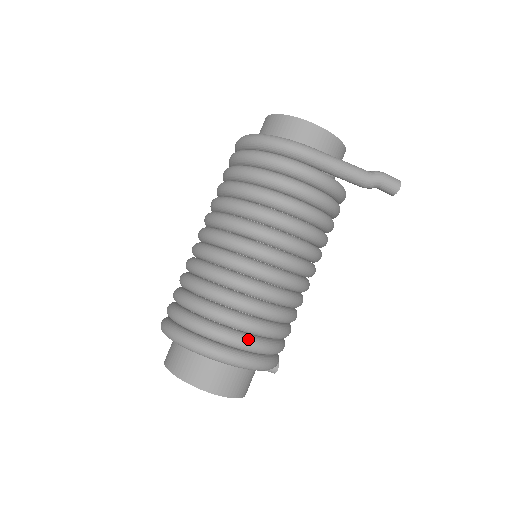
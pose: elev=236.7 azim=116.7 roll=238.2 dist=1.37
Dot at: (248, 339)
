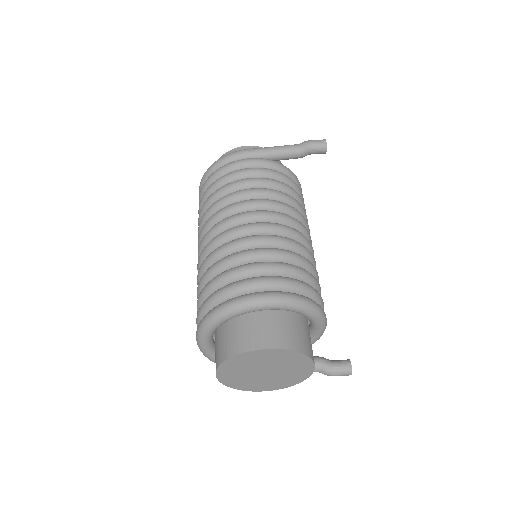
Dot at: (268, 277)
